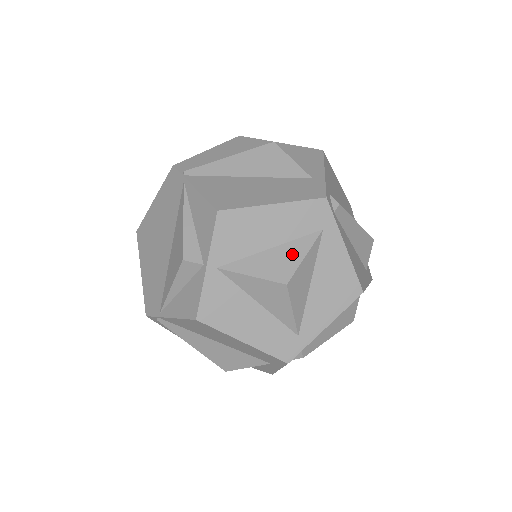
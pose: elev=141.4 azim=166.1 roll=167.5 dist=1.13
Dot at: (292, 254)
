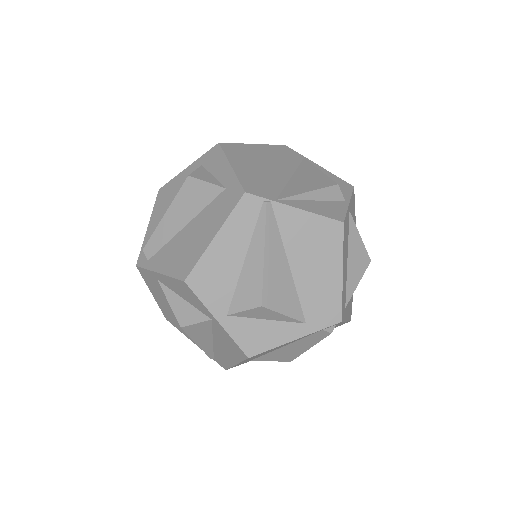
Dot at: occluded
